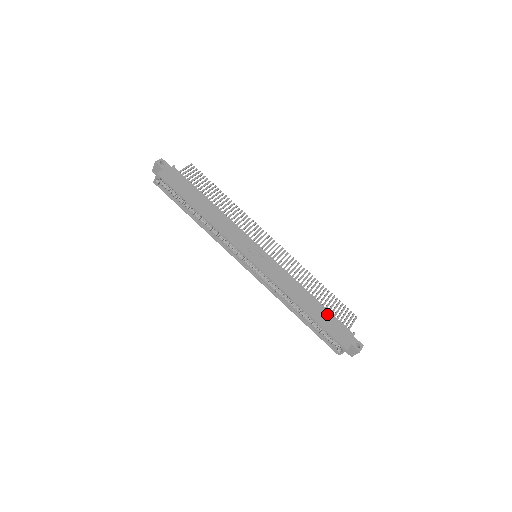
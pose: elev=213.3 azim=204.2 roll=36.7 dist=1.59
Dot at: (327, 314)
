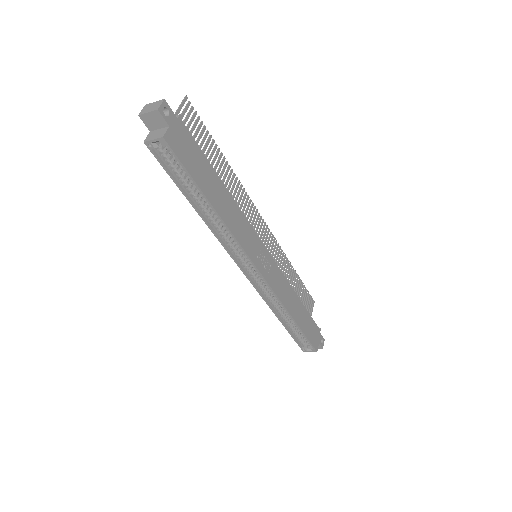
Dot at: (307, 317)
